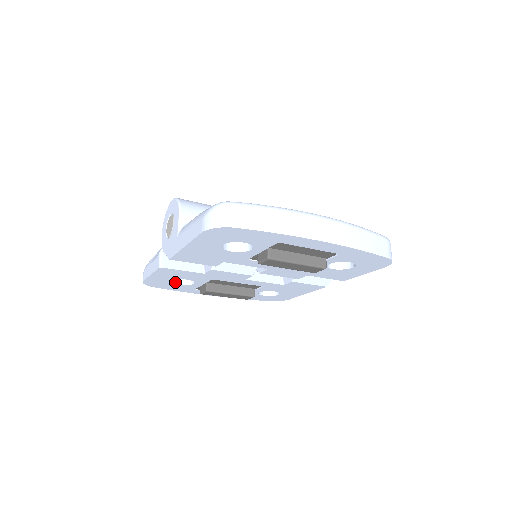
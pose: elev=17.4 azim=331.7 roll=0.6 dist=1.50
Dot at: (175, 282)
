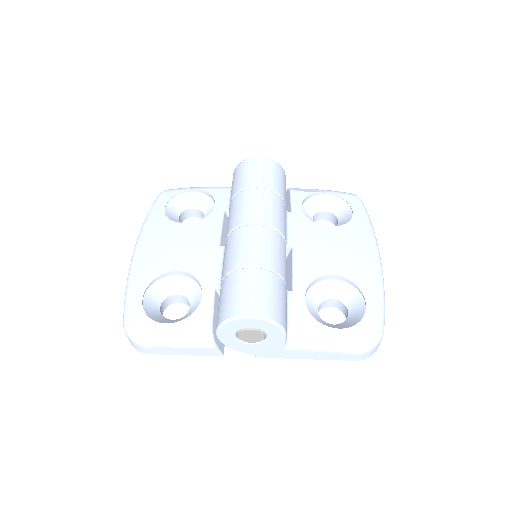
Dot at: occluded
